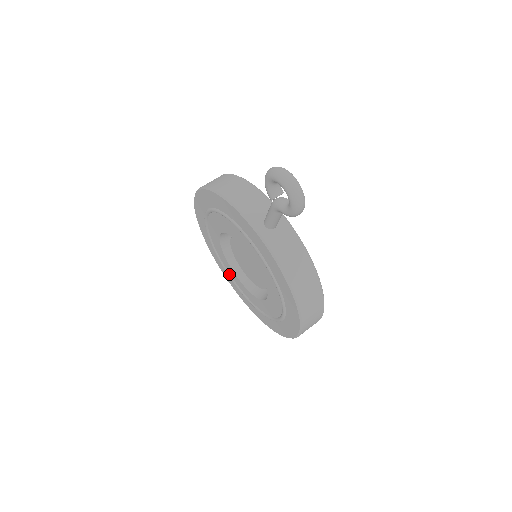
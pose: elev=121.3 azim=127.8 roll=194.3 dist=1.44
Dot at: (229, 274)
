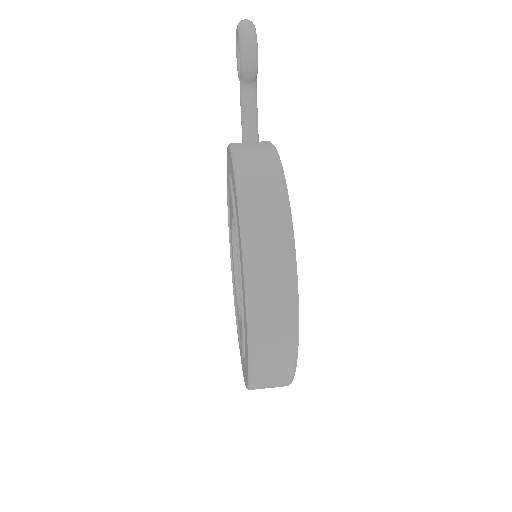
Dot at: (238, 331)
